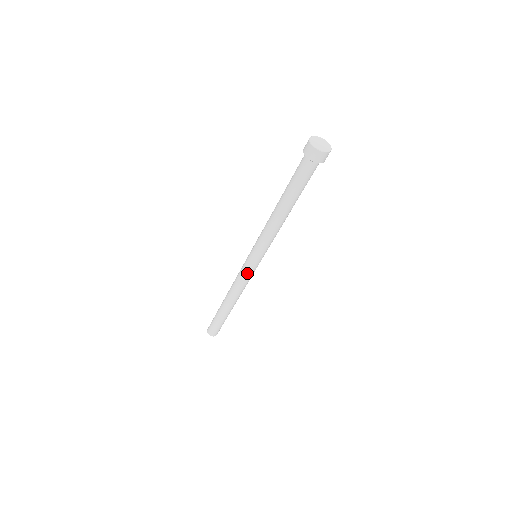
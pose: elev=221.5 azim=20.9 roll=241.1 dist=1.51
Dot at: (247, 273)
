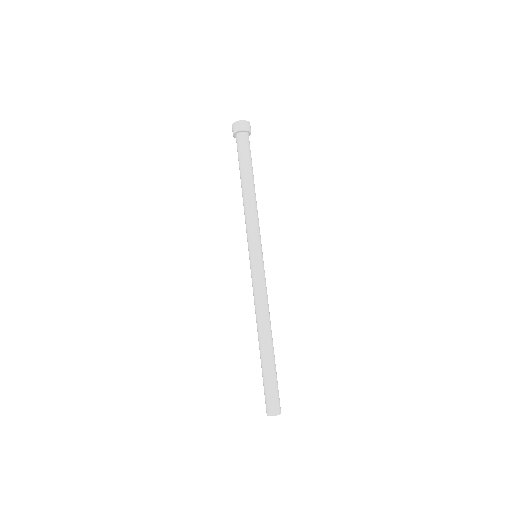
Dot at: (252, 277)
